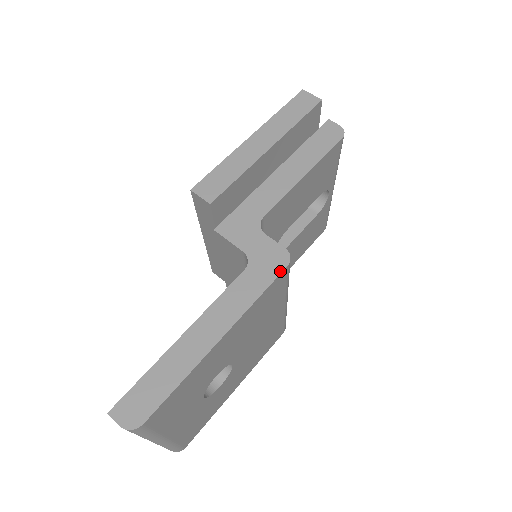
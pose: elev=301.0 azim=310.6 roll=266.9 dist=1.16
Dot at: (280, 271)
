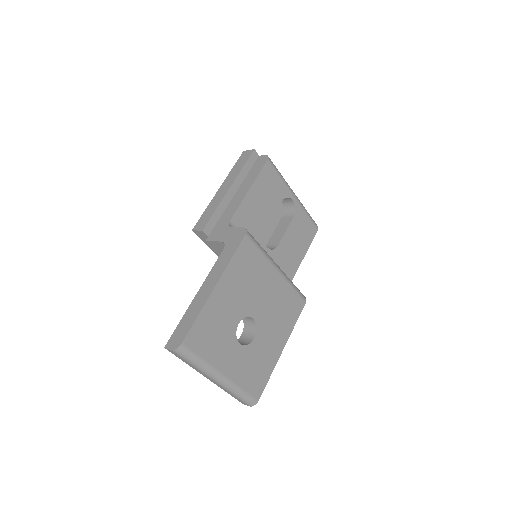
Dot at: (242, 239)
